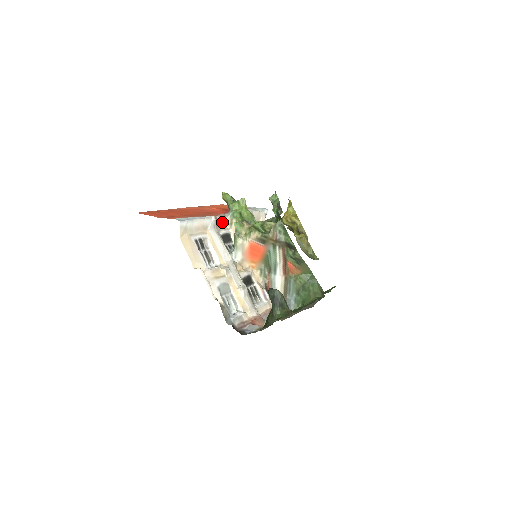
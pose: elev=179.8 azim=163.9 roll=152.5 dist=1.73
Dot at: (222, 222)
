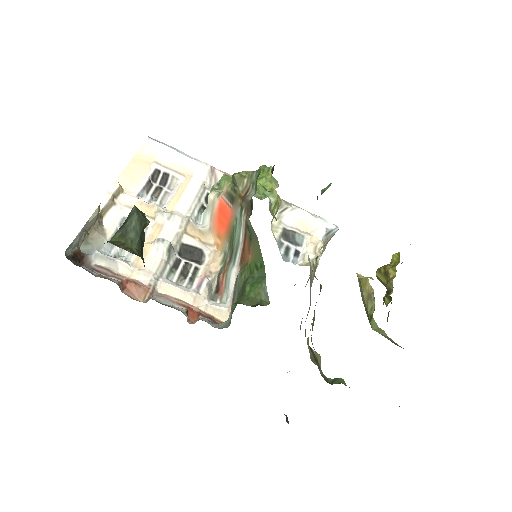
Dot at: occluded
